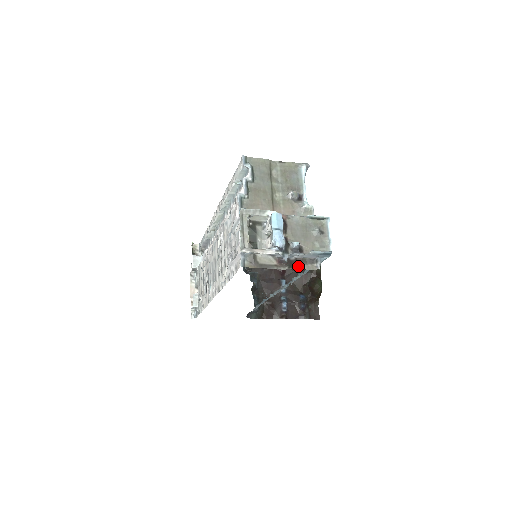
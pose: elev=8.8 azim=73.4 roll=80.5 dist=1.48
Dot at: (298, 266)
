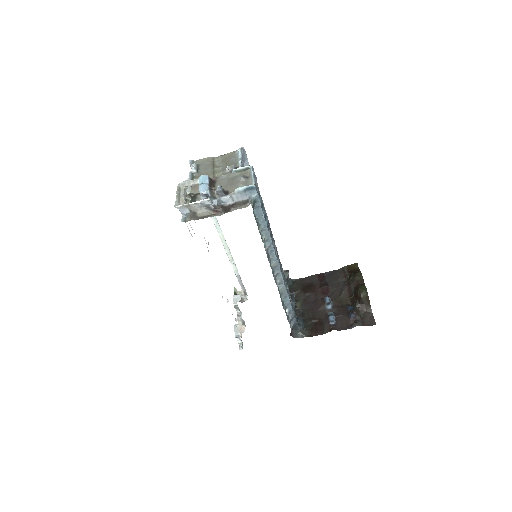
Dot at: (232, 209)
